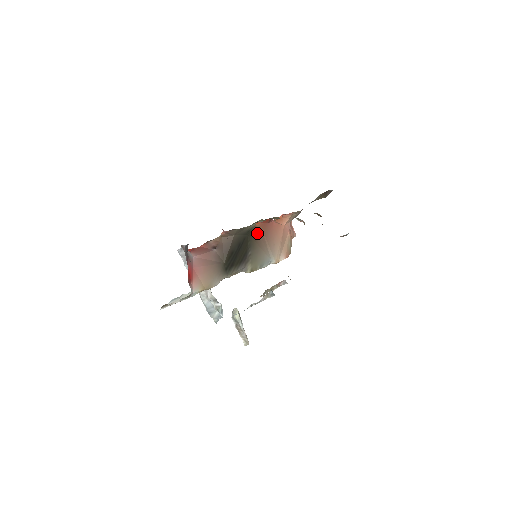
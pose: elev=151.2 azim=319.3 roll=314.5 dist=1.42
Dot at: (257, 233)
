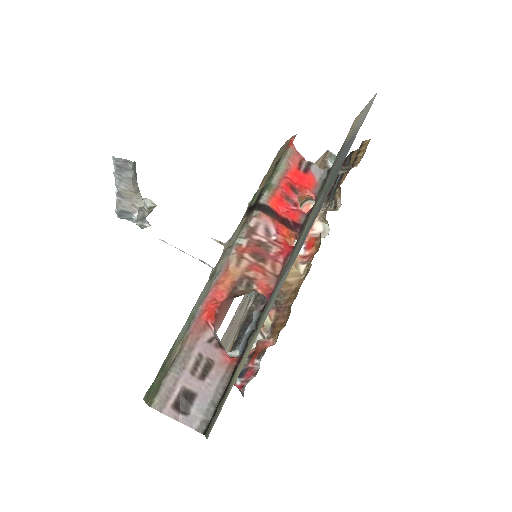
Dot at: occluded
